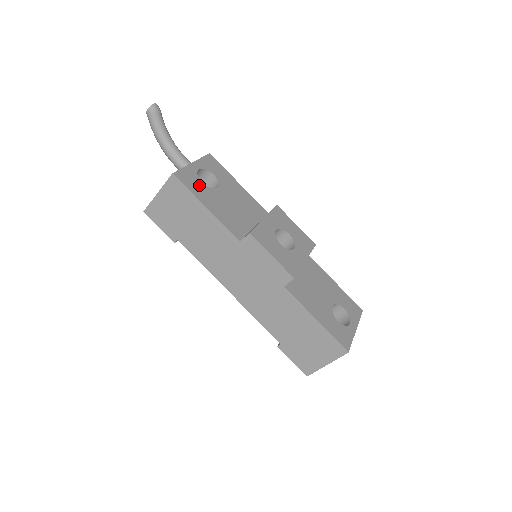
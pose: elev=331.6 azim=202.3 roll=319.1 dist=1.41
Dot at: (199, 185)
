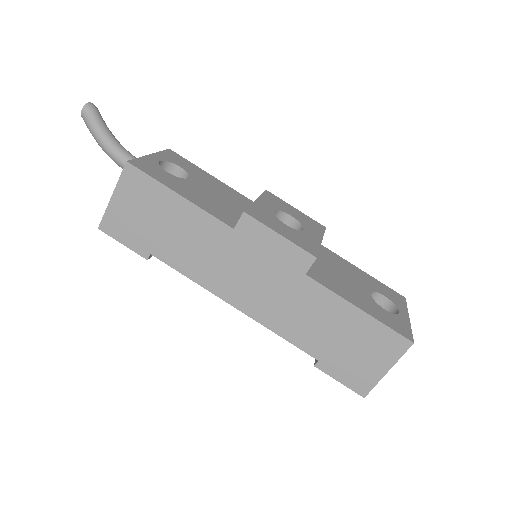
Dot at: (164, 174)
